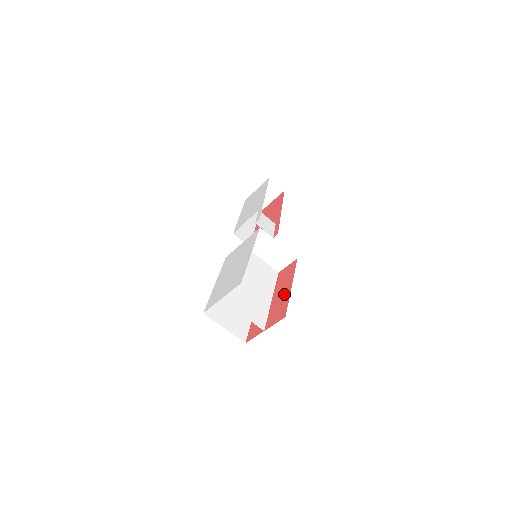
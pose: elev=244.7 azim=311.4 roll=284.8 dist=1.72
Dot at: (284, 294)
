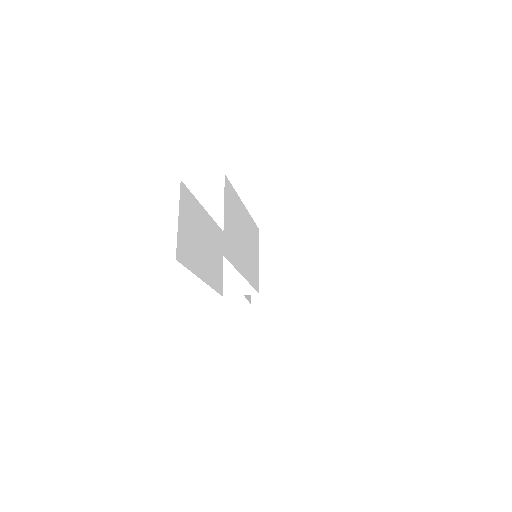
Dot at: occluded
